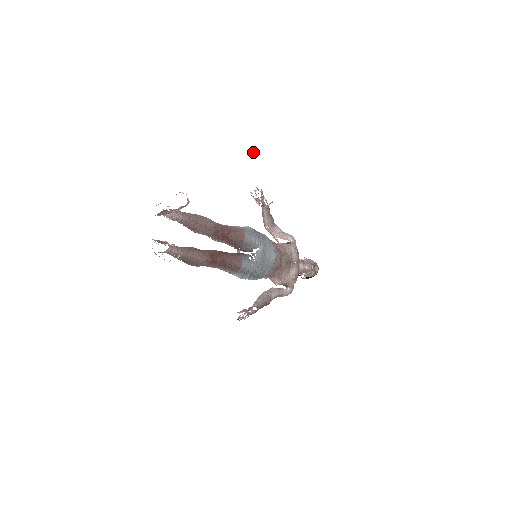
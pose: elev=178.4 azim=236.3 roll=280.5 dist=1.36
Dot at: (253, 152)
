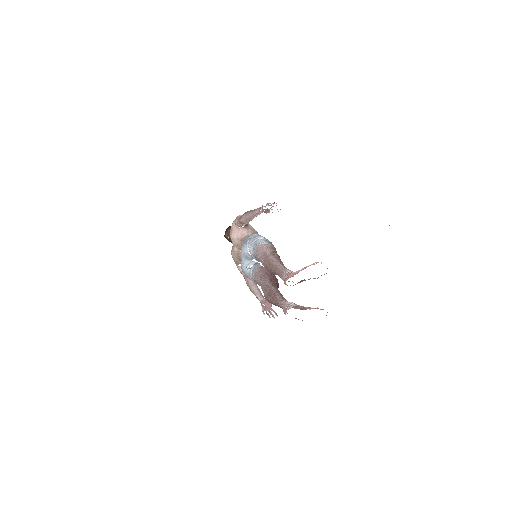
Dot at: (389, 225)
